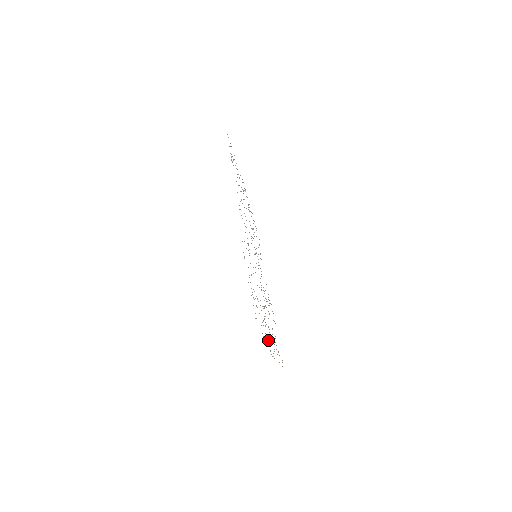
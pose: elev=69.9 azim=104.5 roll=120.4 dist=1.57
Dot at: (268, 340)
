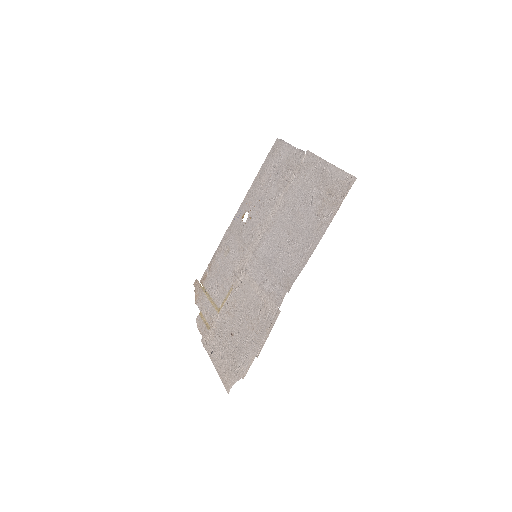
Dot at: (214, 347)
